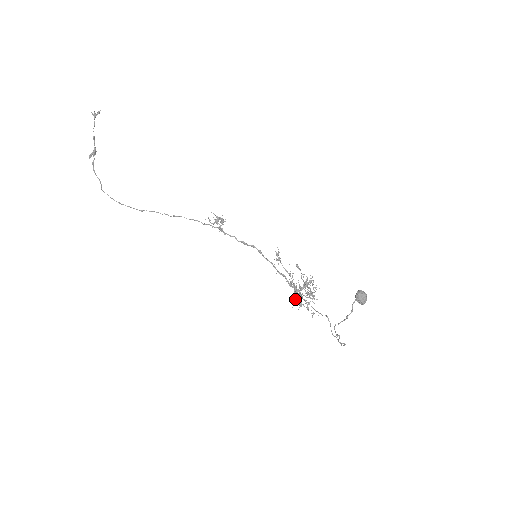
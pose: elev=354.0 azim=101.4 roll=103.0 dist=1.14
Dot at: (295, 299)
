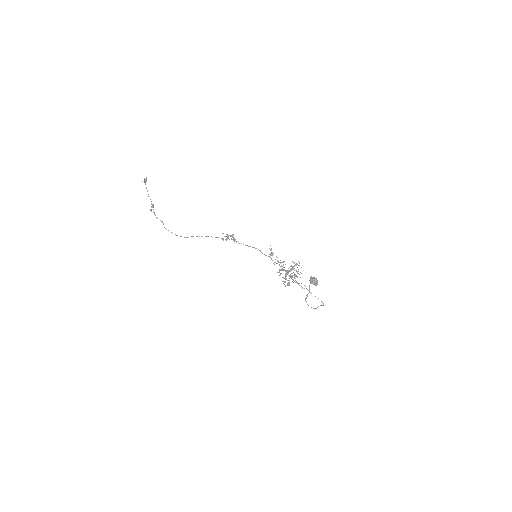
Dot at: occluded
